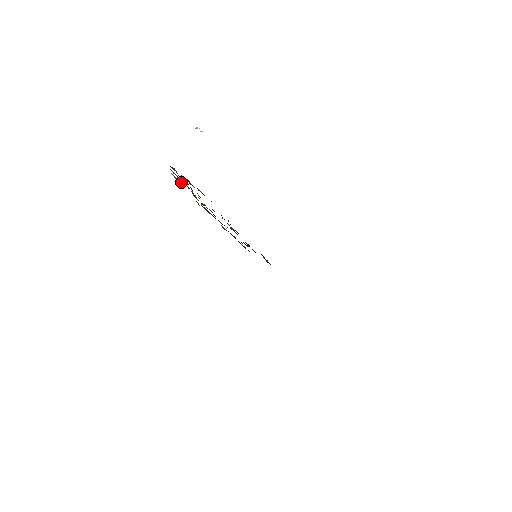
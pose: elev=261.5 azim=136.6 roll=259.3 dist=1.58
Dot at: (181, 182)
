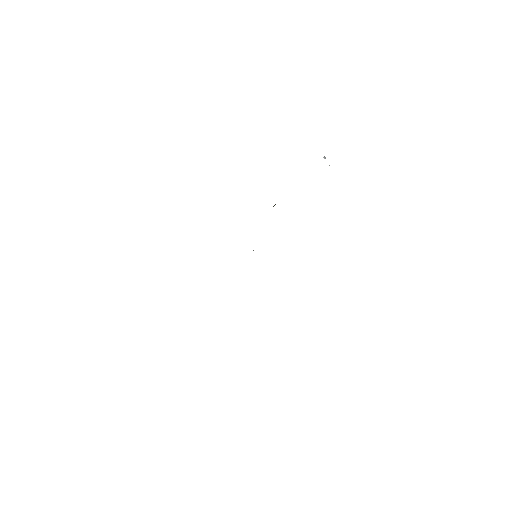
Dot at: occluded
